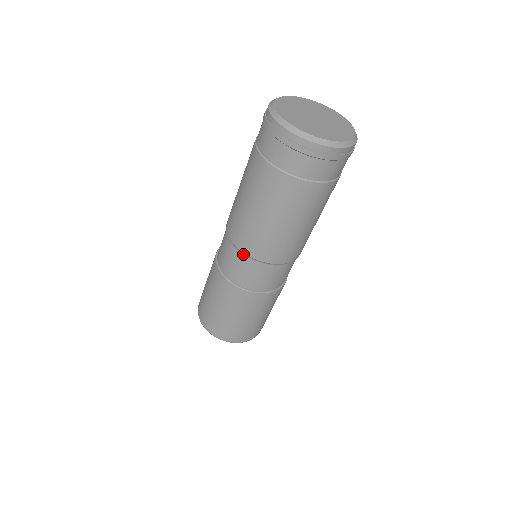
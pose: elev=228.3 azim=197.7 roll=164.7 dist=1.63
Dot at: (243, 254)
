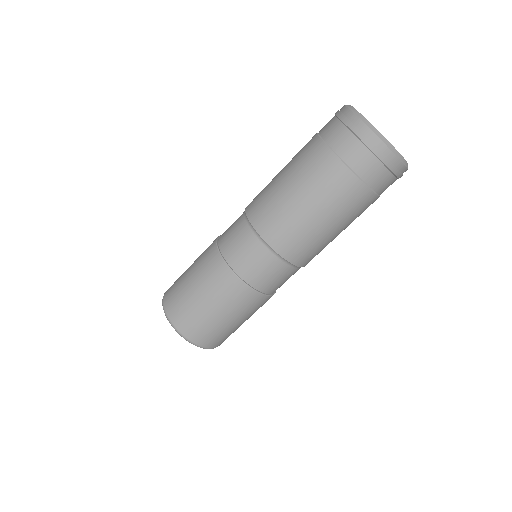
Dot at: (247, 222)
